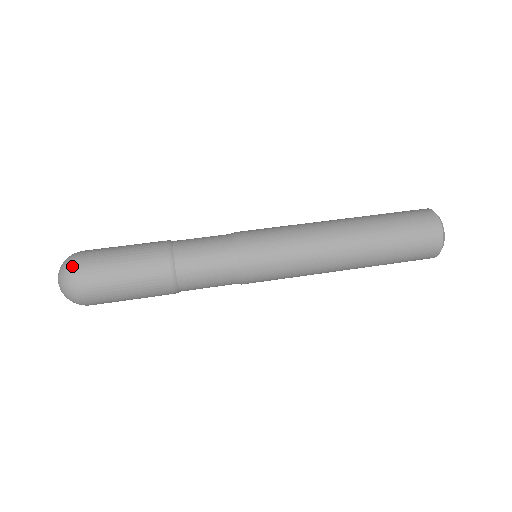
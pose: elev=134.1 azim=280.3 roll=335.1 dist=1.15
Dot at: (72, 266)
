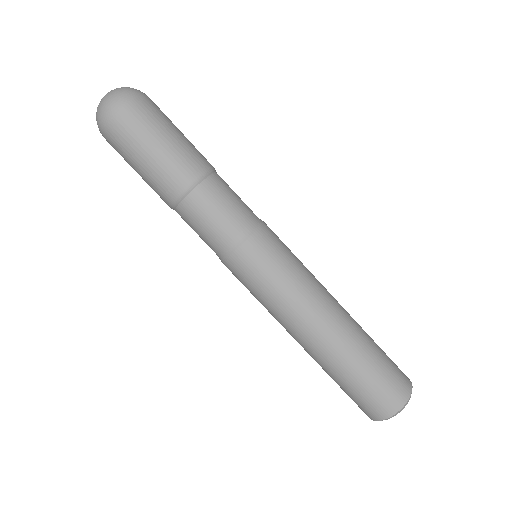
Dot at: (102, 123)
